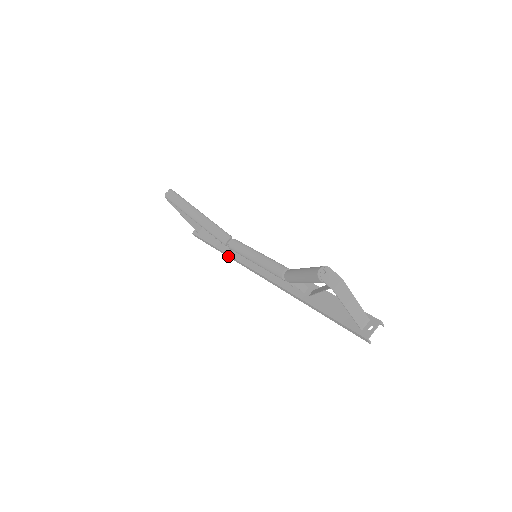
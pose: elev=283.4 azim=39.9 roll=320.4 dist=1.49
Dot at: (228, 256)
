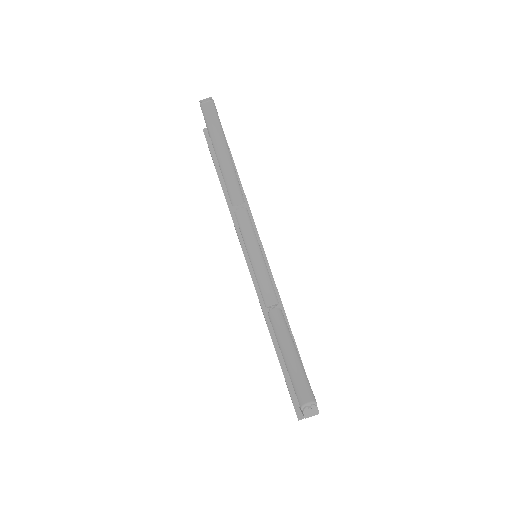
Dot at: (227, 202)
